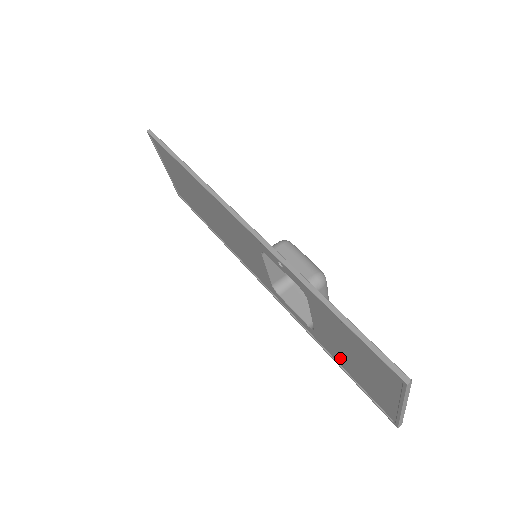
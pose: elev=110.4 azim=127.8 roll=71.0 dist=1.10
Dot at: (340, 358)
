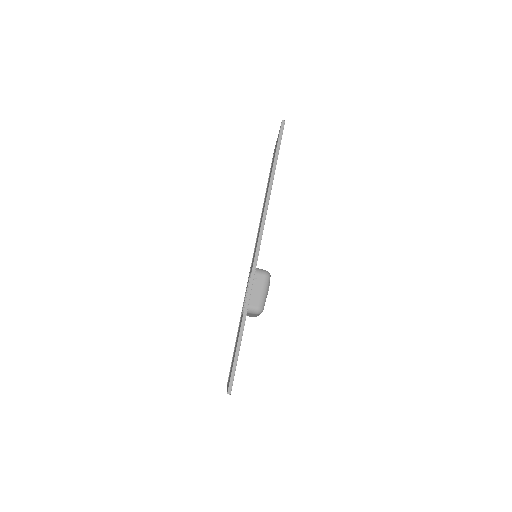
Dot at: occluded
